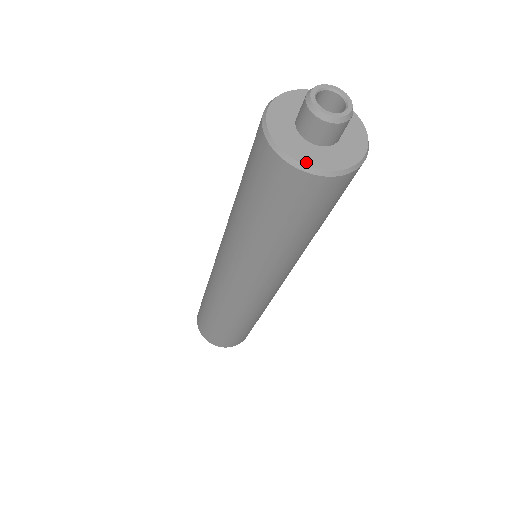
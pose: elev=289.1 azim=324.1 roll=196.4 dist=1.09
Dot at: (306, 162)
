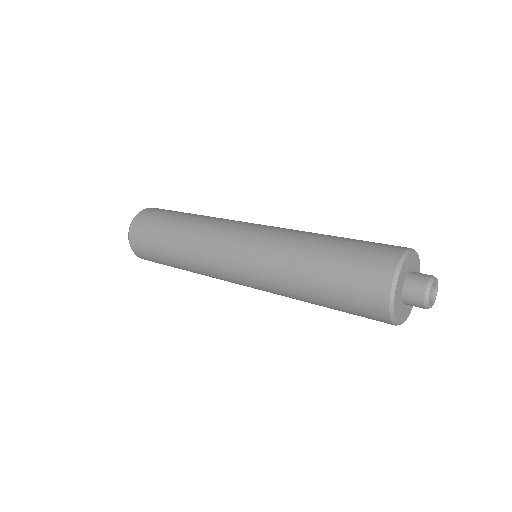
Dot at: (397, 319)
